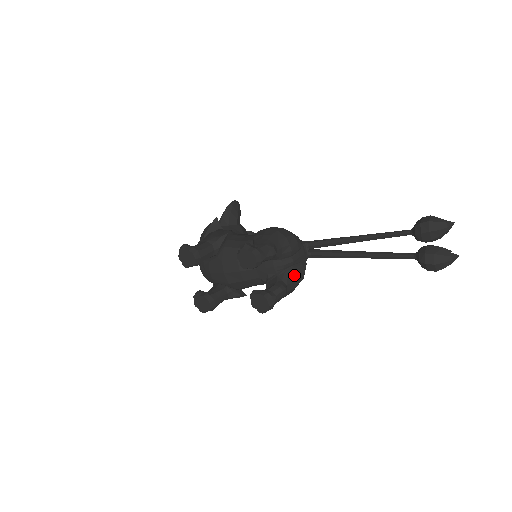
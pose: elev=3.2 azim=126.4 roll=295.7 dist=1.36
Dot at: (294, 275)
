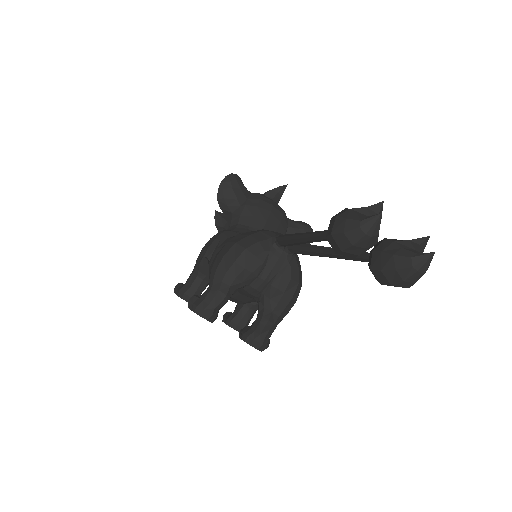
Dot at: (277, 293)
